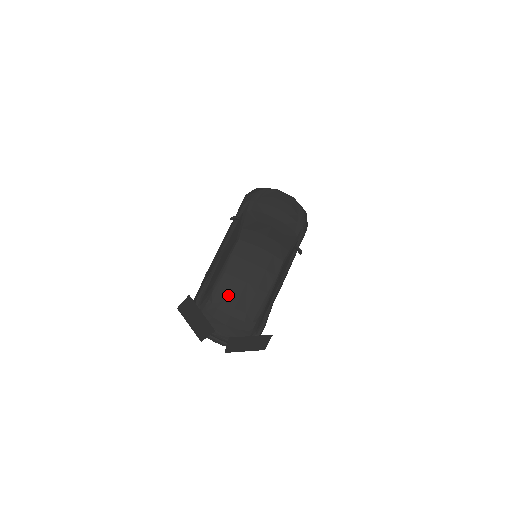
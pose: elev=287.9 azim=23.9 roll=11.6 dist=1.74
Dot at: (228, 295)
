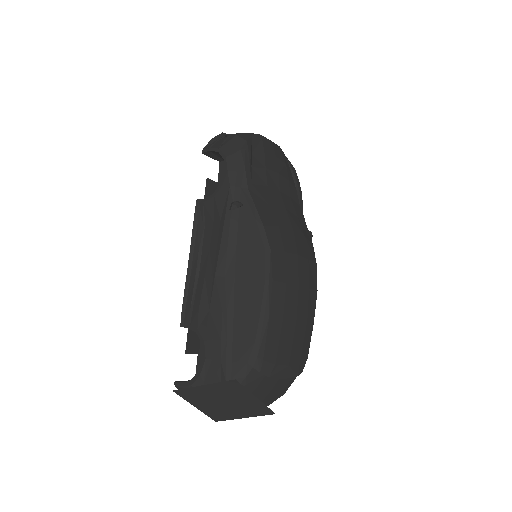
Dot at: (279, 350)
